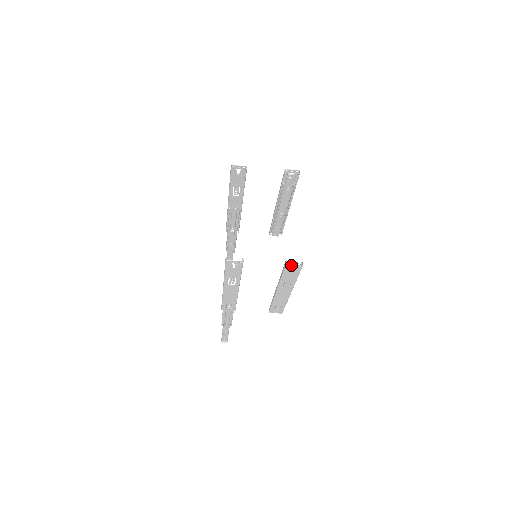
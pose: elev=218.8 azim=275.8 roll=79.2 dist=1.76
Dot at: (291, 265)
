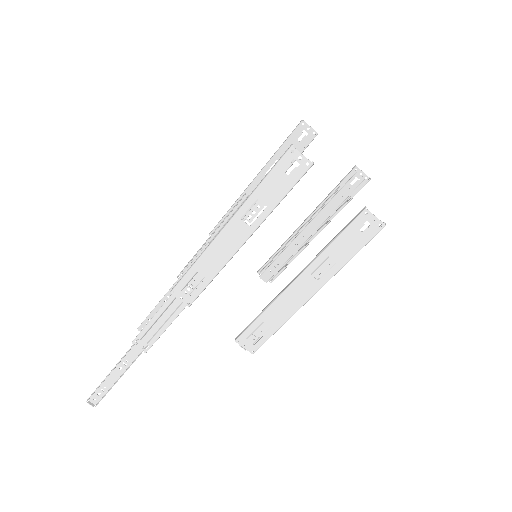
Dot at: (370, 215)
